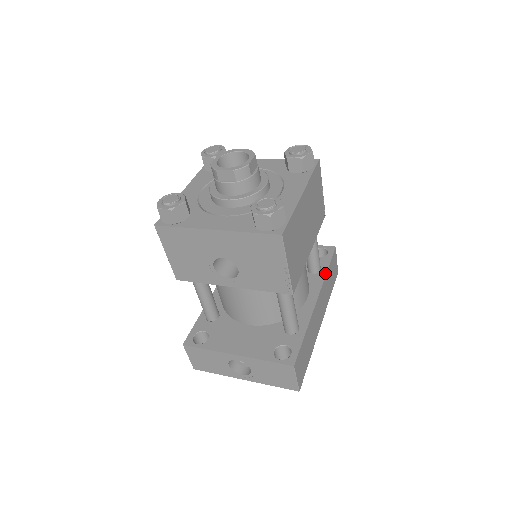
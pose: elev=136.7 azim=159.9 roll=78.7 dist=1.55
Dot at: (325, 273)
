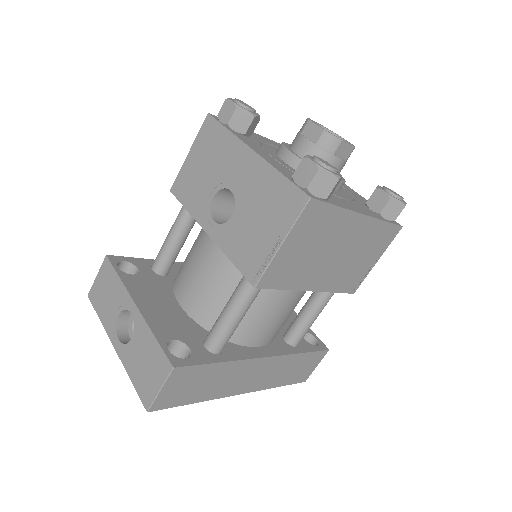
Dot at: (297, 352)
